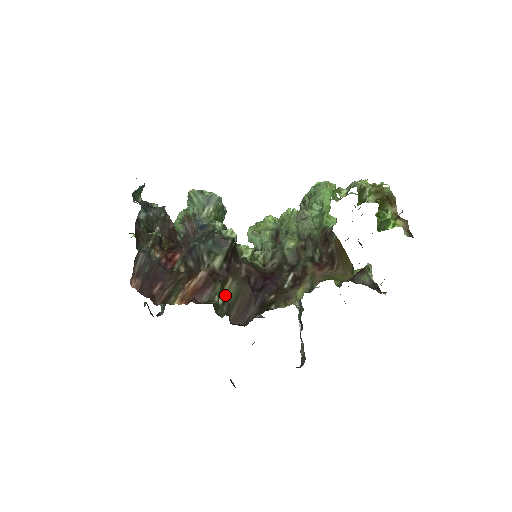
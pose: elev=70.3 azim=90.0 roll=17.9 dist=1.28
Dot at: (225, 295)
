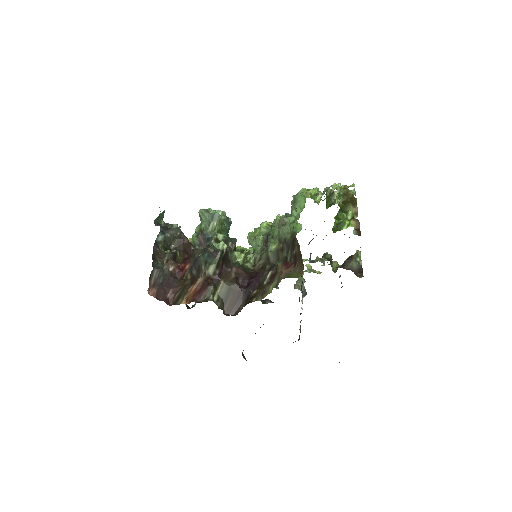
Dot at: (219, 294)
